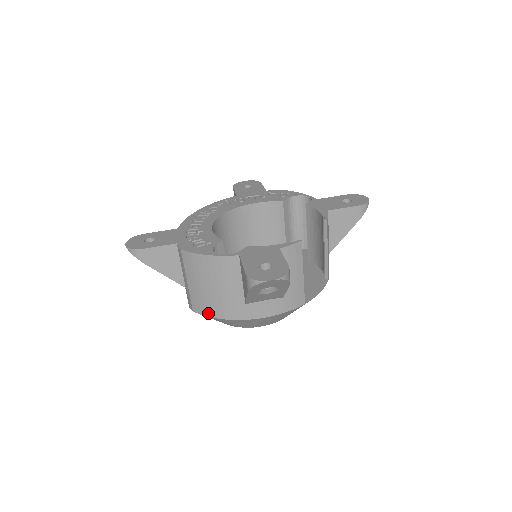
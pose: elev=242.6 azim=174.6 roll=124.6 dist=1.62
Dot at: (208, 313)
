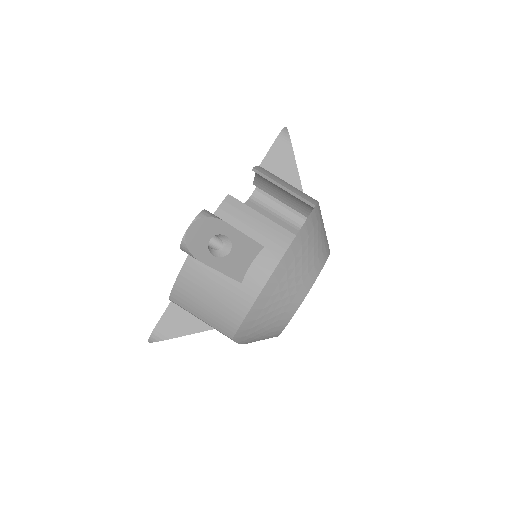
Dot at: (235, 325)
